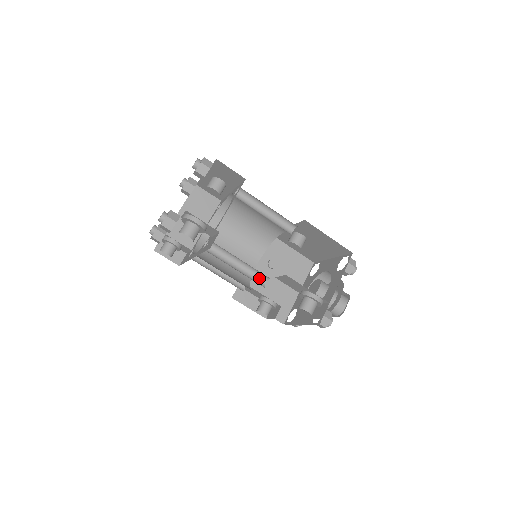
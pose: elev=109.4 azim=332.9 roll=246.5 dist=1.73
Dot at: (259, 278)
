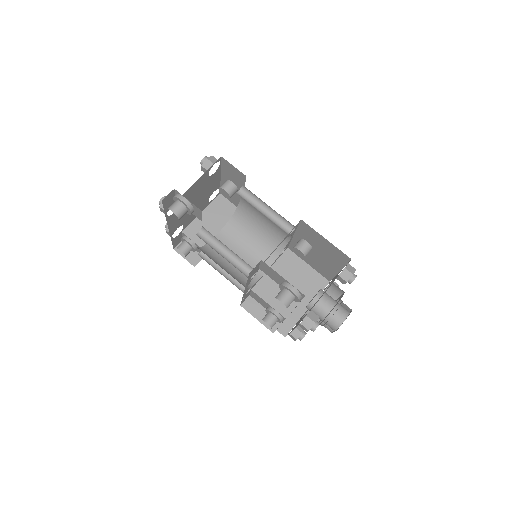
Dot at: (247, 270)
